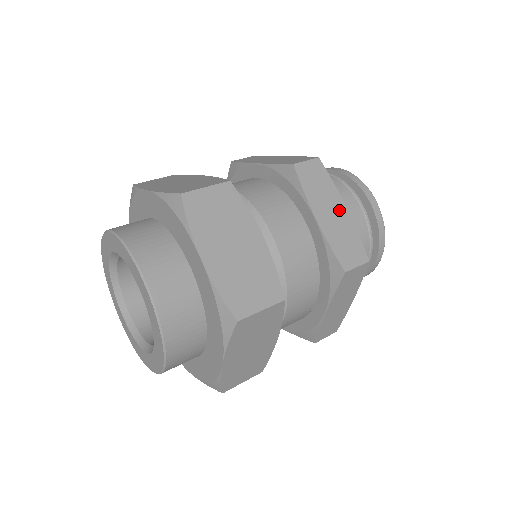
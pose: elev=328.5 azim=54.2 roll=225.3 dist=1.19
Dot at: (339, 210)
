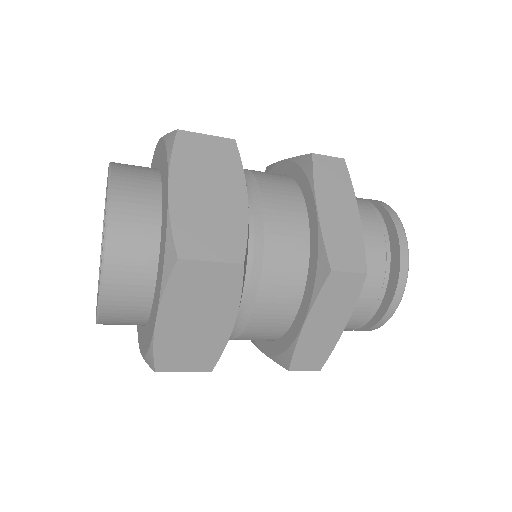
Dot at: occluded
